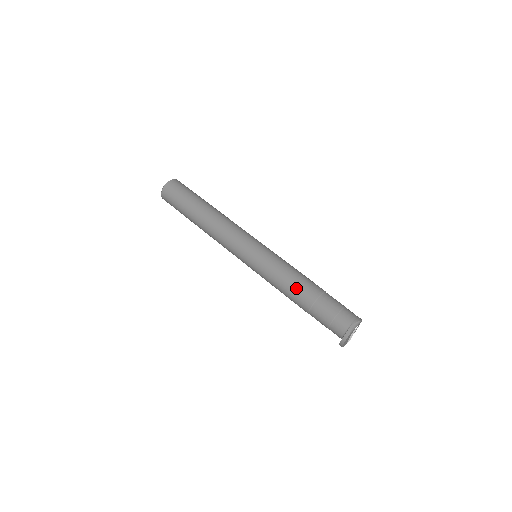
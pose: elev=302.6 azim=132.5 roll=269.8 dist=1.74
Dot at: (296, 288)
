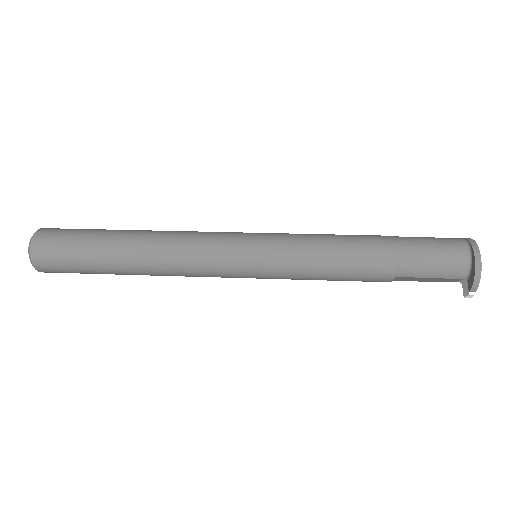
Dot at: (356, 235)
